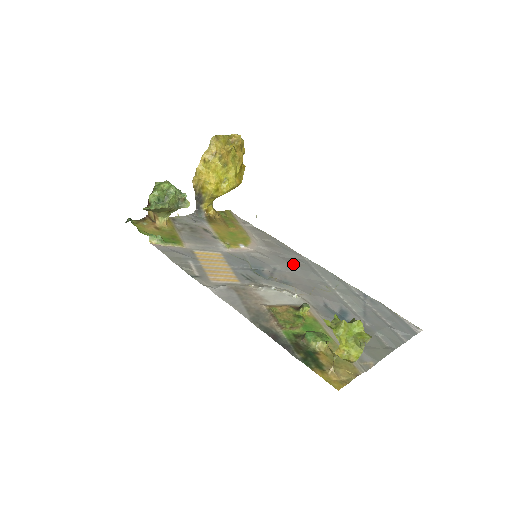
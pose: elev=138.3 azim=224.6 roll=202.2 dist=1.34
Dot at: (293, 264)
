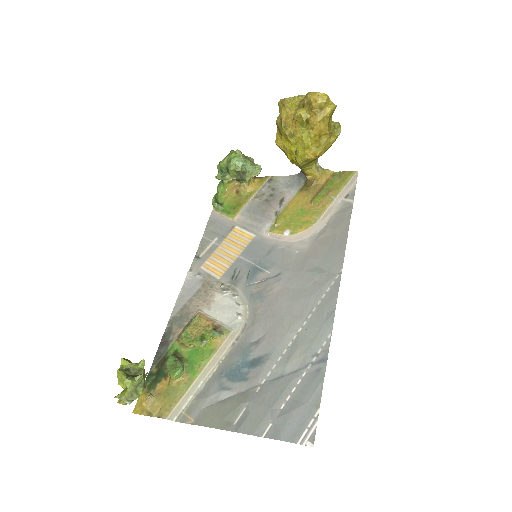
Dot at: (305, 277)
